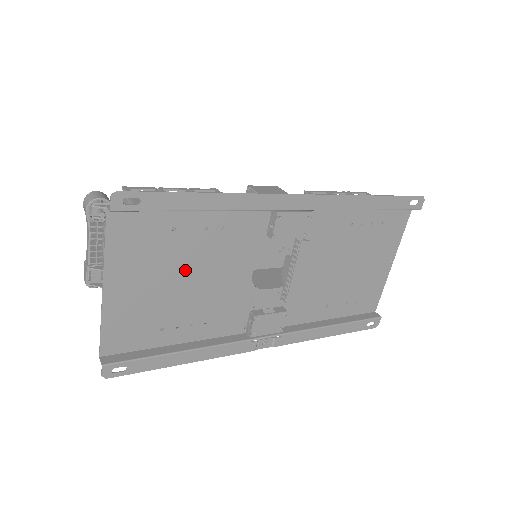
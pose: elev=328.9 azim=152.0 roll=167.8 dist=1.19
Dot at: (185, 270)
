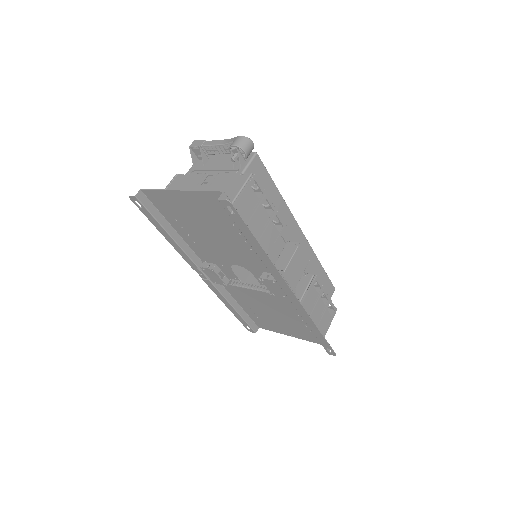
Dot at: (216, 231)
